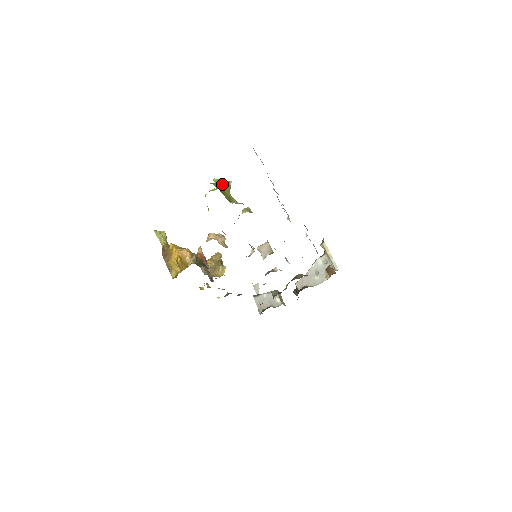
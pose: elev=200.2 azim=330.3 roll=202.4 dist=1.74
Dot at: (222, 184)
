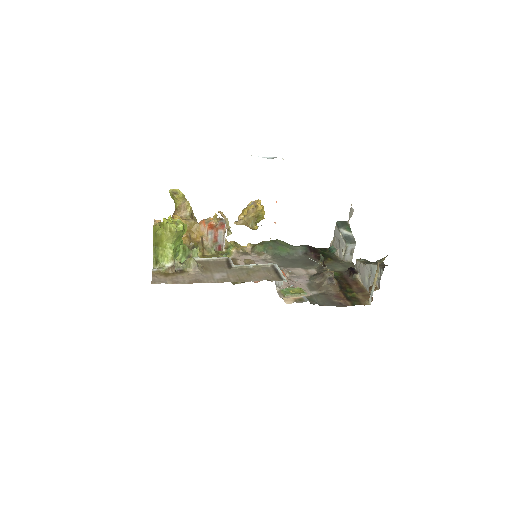
Dot at: (159, 236)
